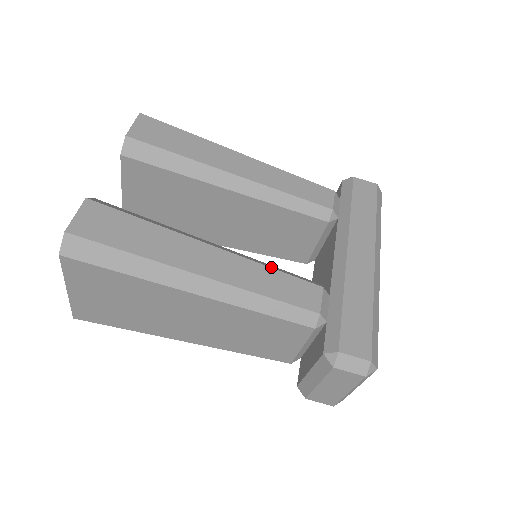
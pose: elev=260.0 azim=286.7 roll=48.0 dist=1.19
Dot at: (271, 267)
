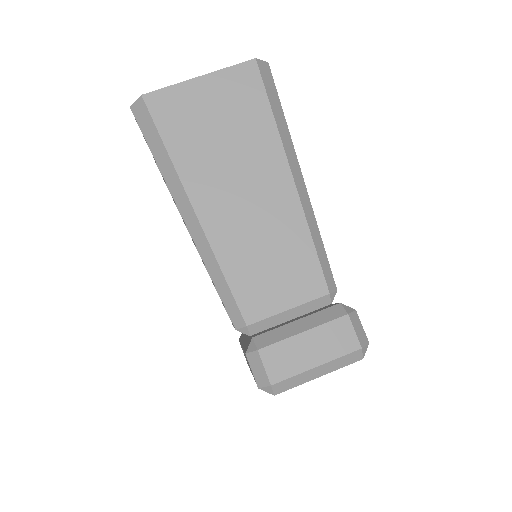
Dot at: occluded
